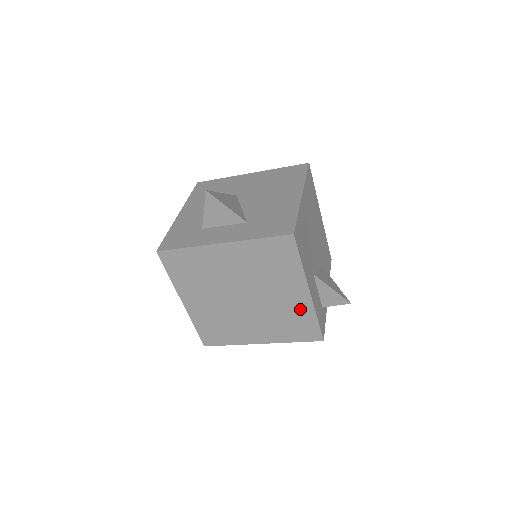
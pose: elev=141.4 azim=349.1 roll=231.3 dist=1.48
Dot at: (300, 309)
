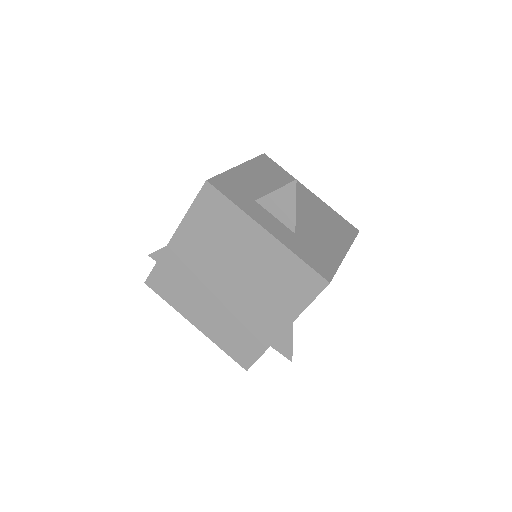
Dot at: (261, 334)
